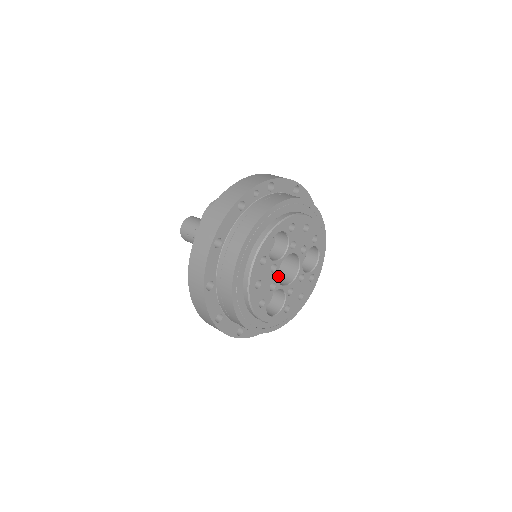
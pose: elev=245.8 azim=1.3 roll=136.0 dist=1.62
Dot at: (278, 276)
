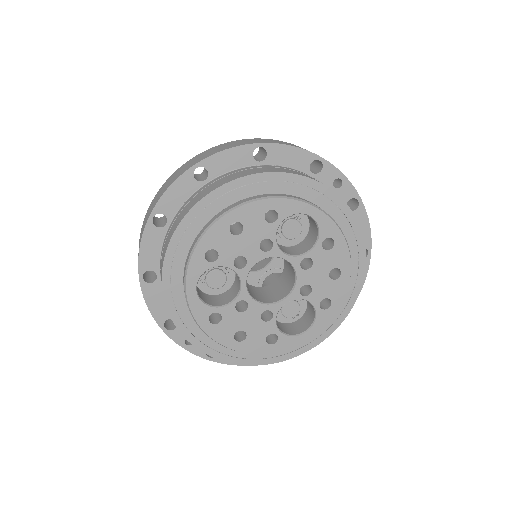
Dot at: (250, 287)
